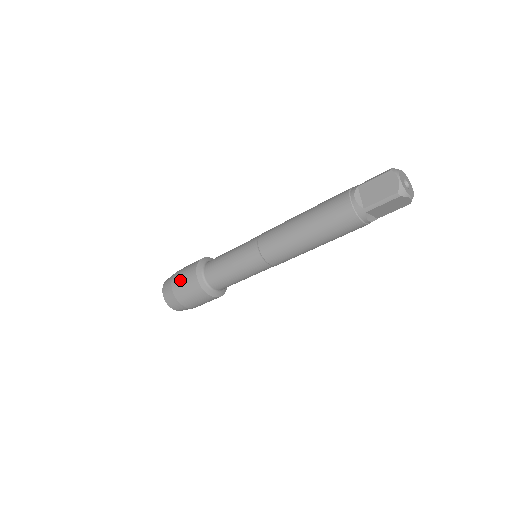
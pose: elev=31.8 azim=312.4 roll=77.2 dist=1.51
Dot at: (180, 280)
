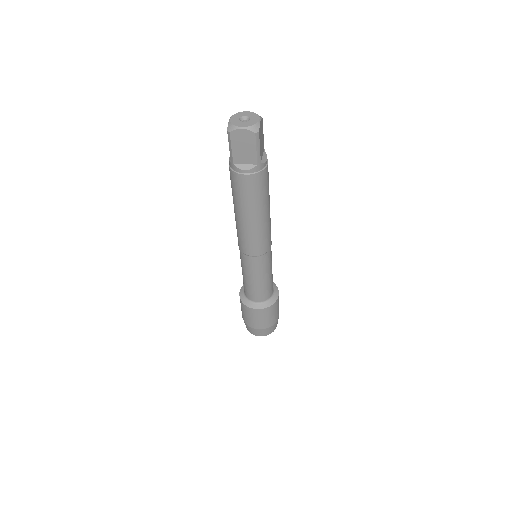
Dot at: occluded
